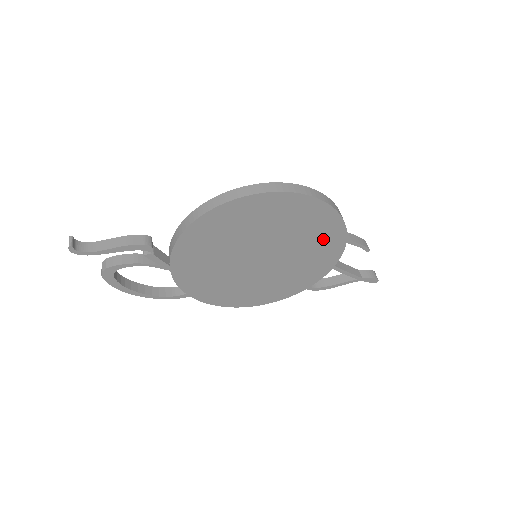
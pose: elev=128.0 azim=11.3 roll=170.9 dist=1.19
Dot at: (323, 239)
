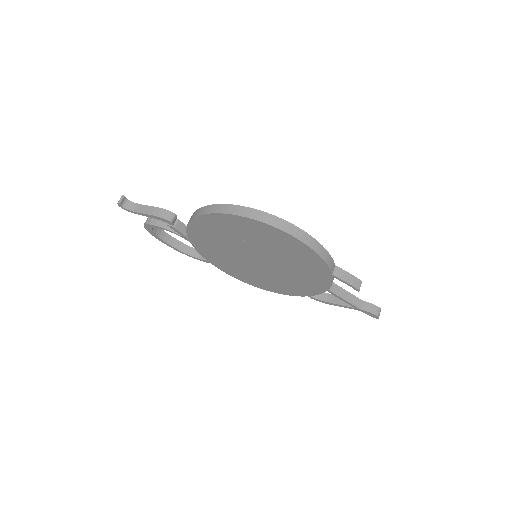
Dot at: (309, 266)
